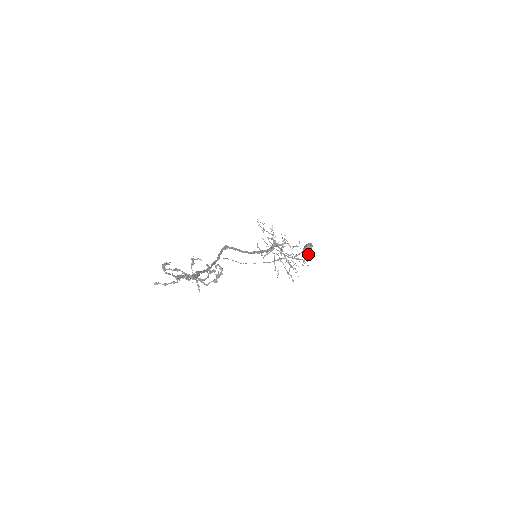
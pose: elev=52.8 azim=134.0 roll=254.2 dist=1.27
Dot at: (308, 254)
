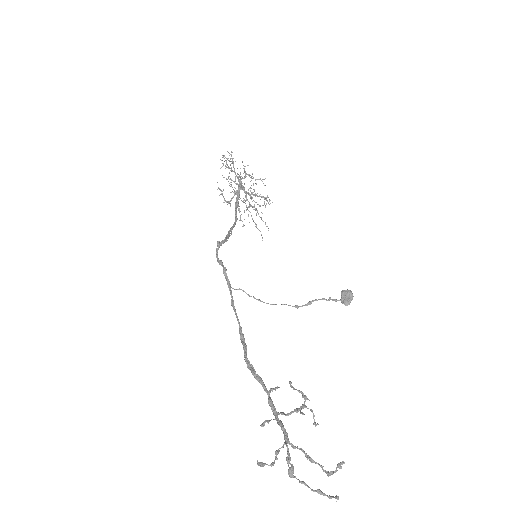
Dot at: (347, 304)
